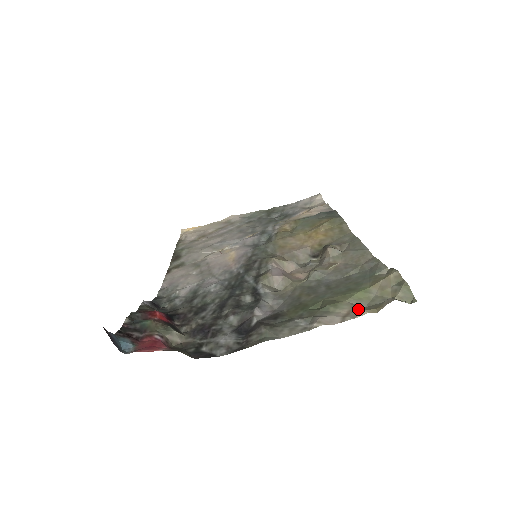
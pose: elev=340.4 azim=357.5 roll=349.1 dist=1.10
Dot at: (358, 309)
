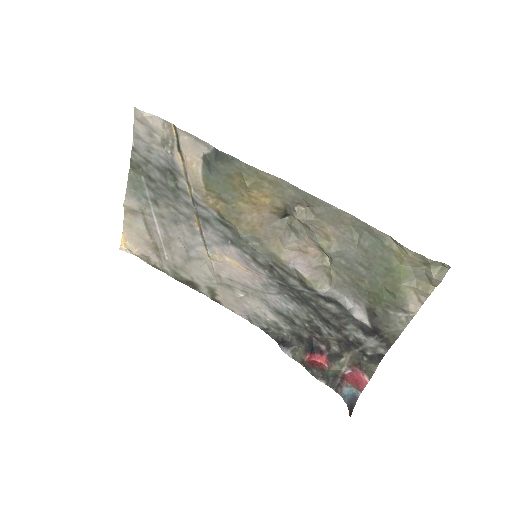
Dot at: (421, 291)
